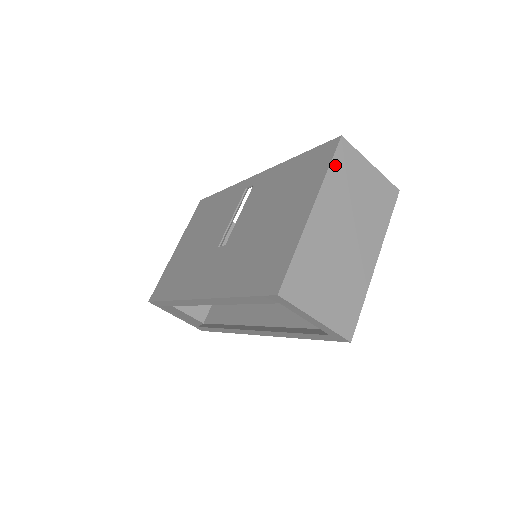
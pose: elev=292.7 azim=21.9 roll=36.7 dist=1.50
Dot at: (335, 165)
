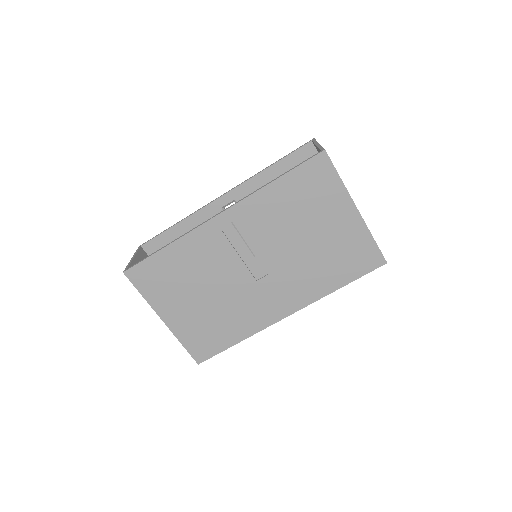
Dot at: occluded
